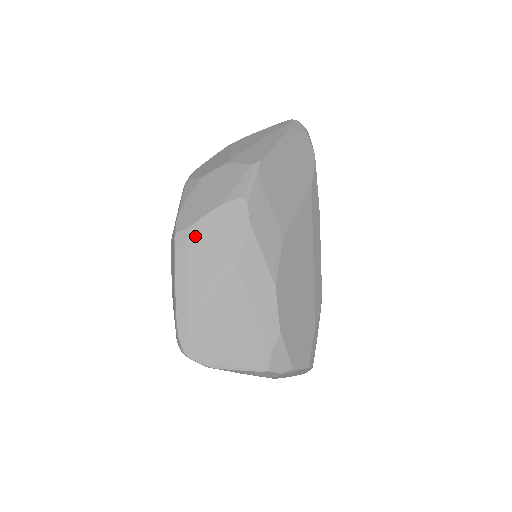
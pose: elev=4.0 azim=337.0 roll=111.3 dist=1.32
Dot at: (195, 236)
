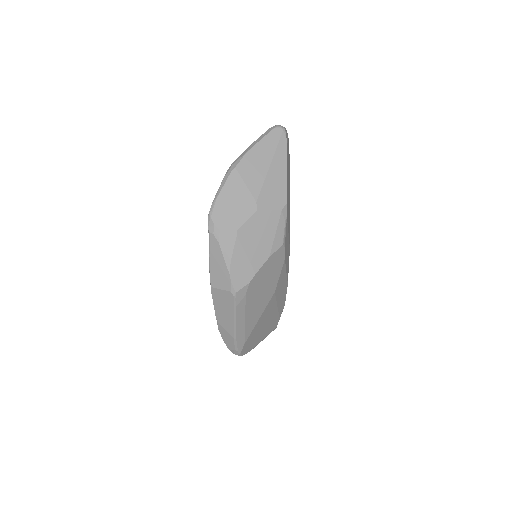
Dot at: (251, 289)
